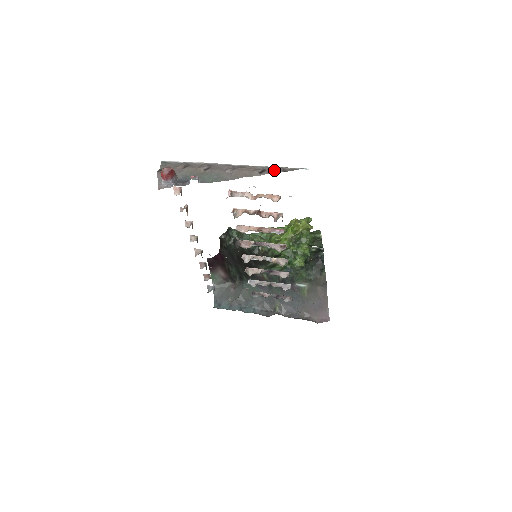
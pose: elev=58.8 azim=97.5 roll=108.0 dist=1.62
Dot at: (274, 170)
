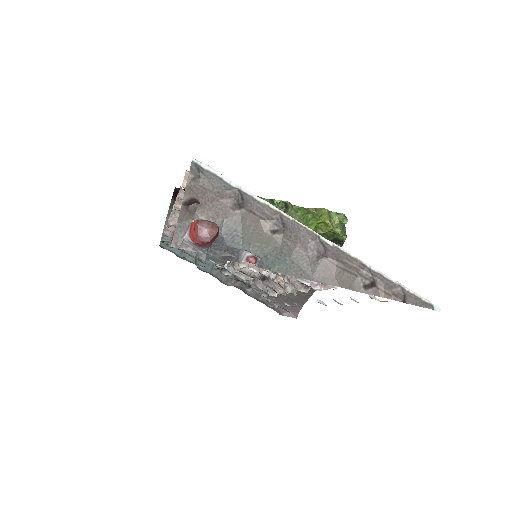
Dot at: (390, 292)
